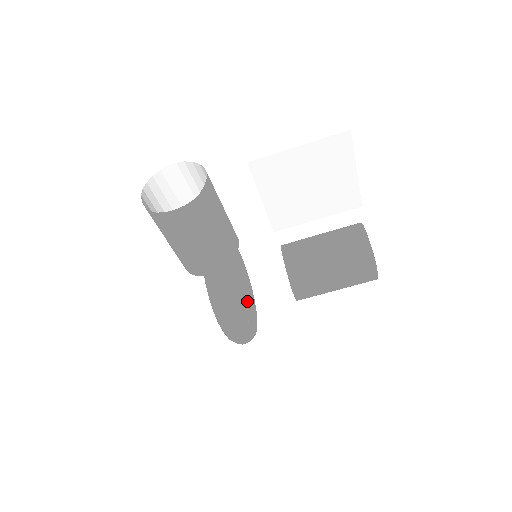
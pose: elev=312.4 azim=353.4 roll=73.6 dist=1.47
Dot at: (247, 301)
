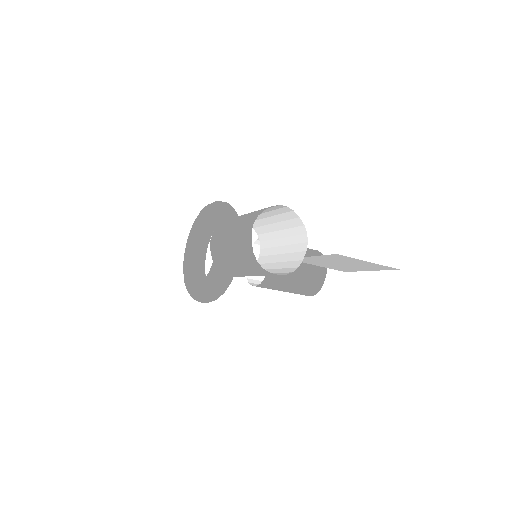
Dot at: (205, 251)
